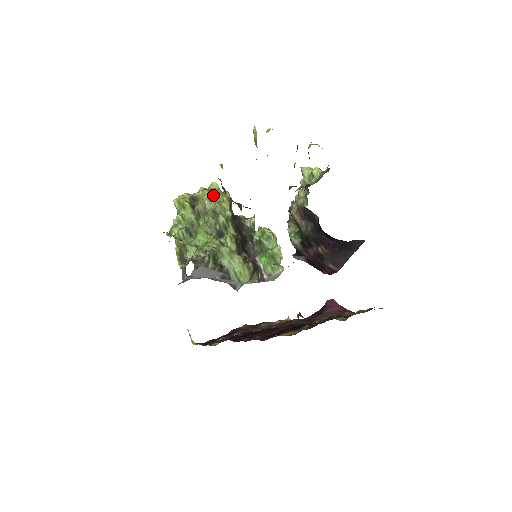
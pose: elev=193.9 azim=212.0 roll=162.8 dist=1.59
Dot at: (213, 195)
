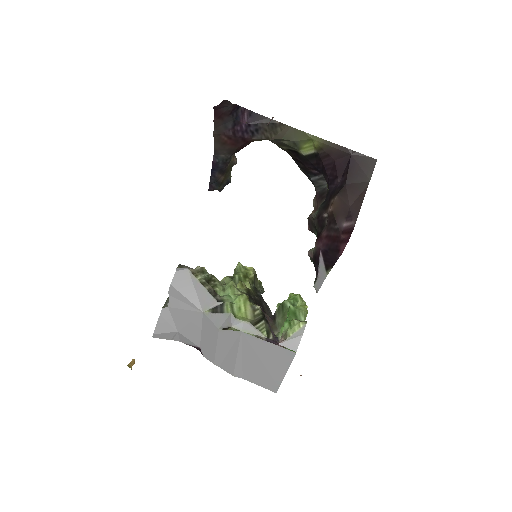
Dot at: occluded
